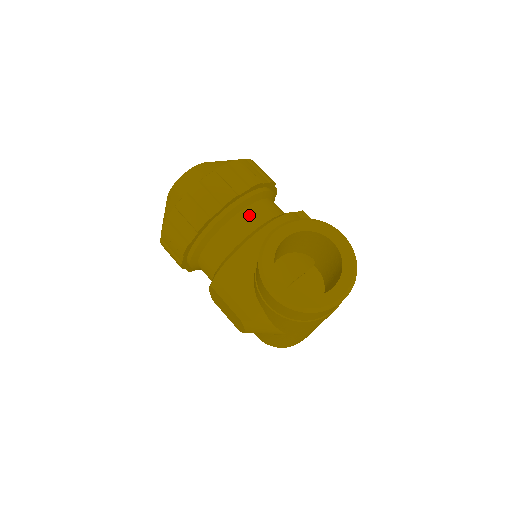
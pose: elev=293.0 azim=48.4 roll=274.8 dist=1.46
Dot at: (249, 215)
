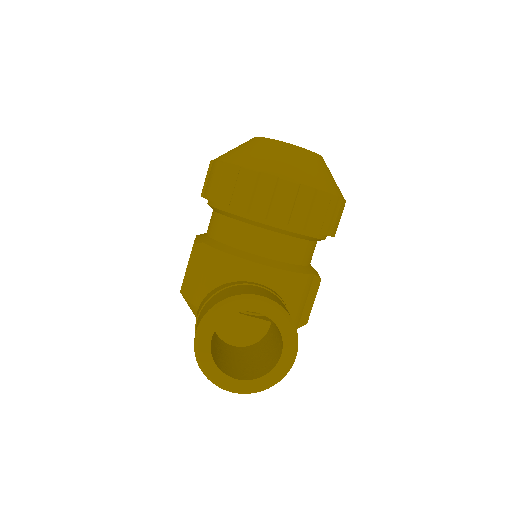
Dot at: (278, 242)
